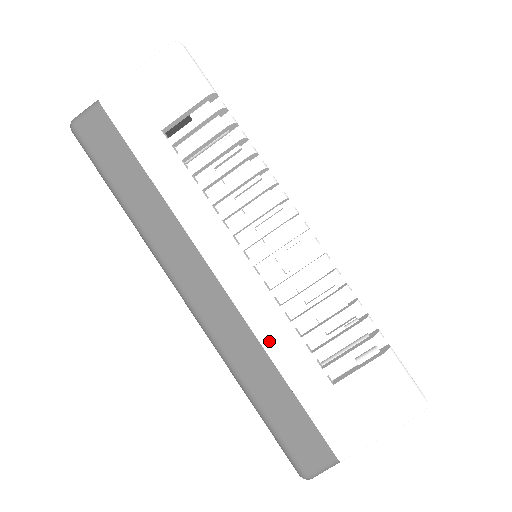
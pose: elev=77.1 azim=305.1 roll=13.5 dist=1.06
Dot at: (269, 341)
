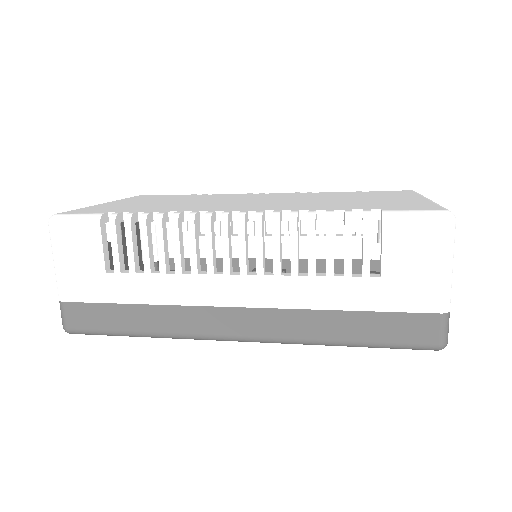
Dot at: (312, 302)
